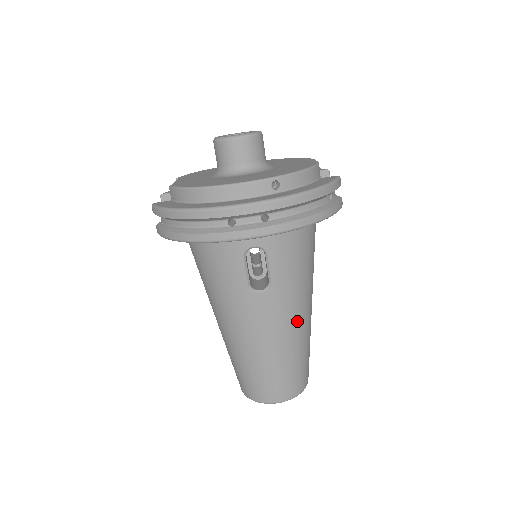
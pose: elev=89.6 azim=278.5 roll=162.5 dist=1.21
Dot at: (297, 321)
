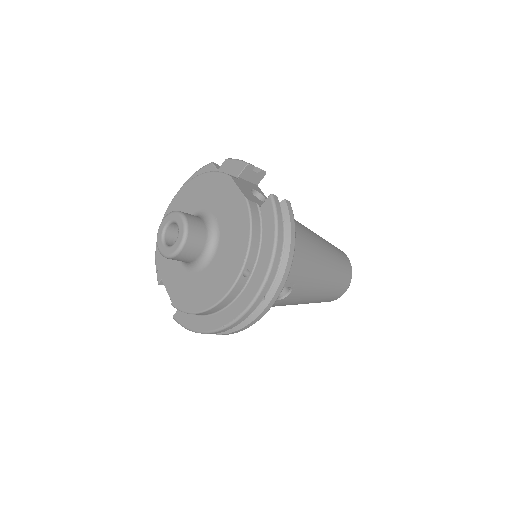
Dot at: (321, 270)
